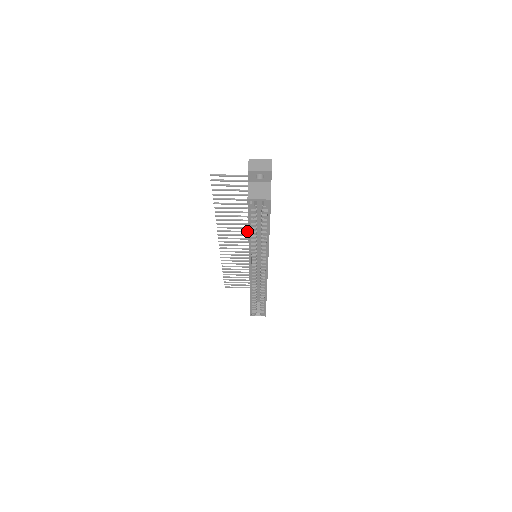
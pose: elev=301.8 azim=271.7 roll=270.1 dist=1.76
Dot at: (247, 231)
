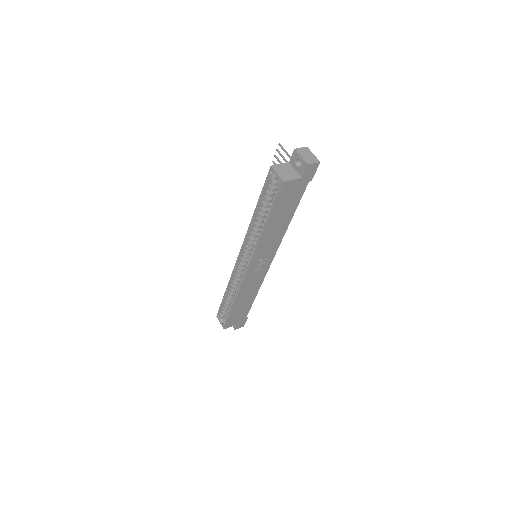
Dot at: occluded
